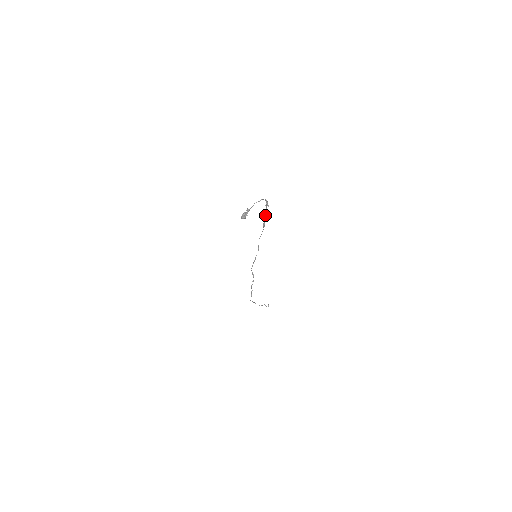
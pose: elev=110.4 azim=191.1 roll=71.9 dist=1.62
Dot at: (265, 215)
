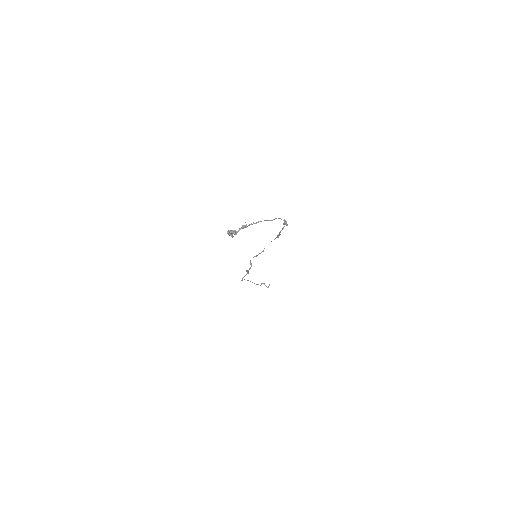
Dot at: (281, 230)
